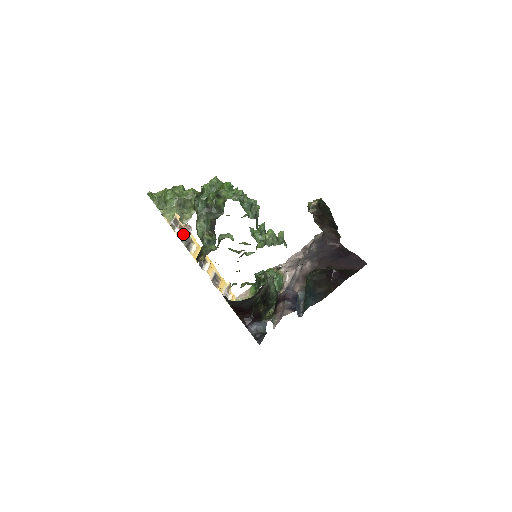
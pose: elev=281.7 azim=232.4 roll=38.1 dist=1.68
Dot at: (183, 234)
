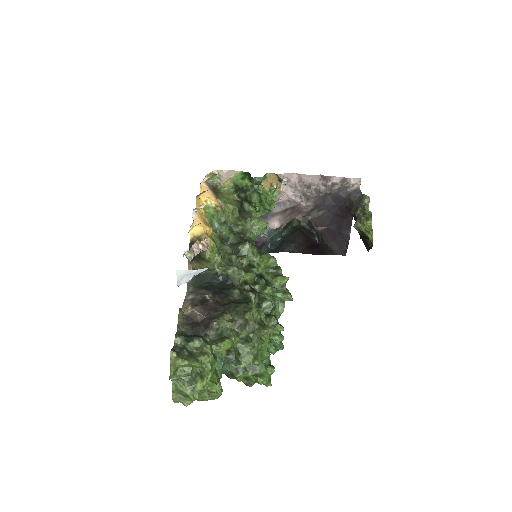
Dot at: (193, 255)
